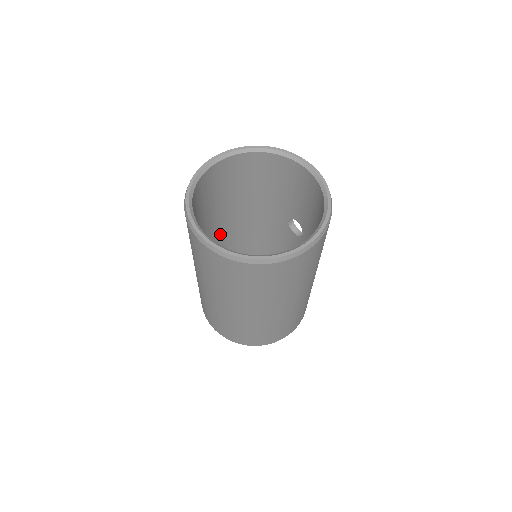
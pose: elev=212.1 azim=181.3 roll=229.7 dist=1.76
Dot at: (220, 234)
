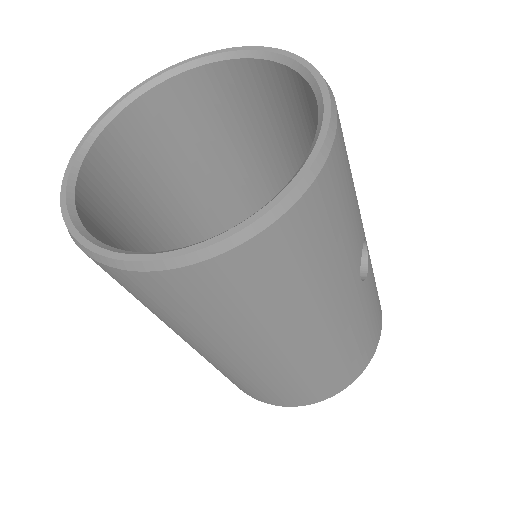
Dot at: occluded
